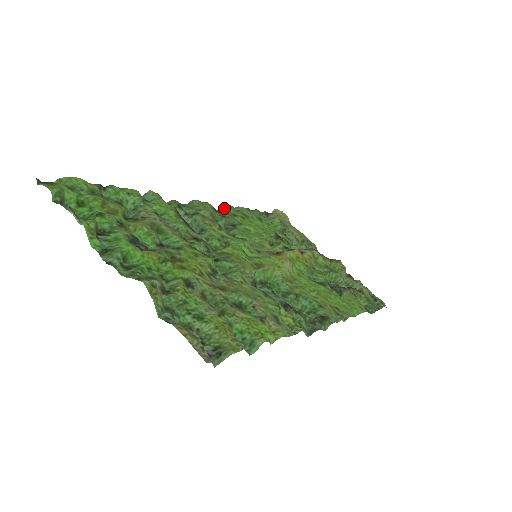
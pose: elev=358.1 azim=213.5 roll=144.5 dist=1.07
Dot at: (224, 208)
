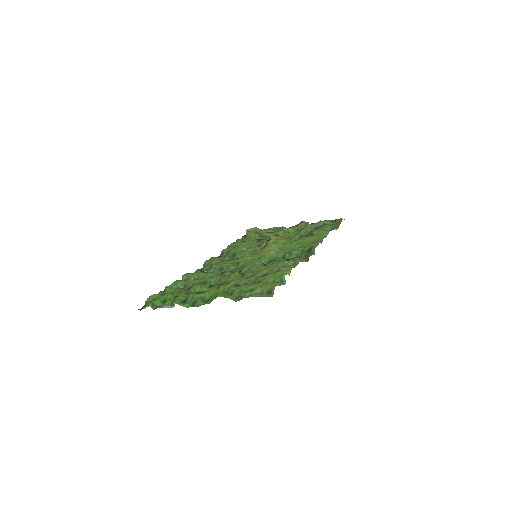
Dot at: (221, 253)
